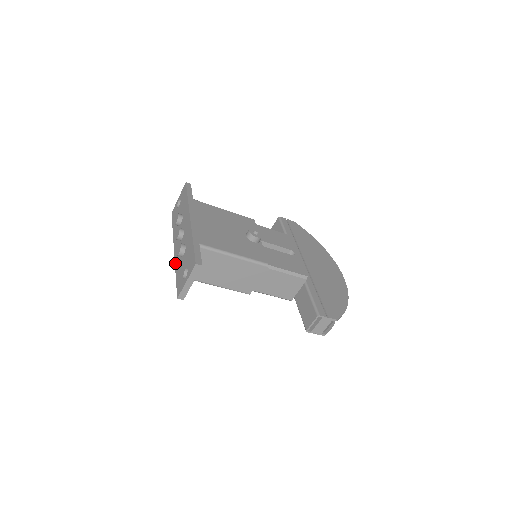
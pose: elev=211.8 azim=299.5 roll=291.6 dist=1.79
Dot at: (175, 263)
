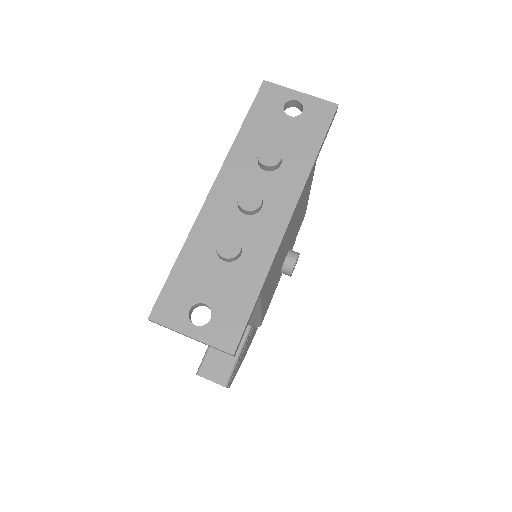
Dot at: (195, 228)
